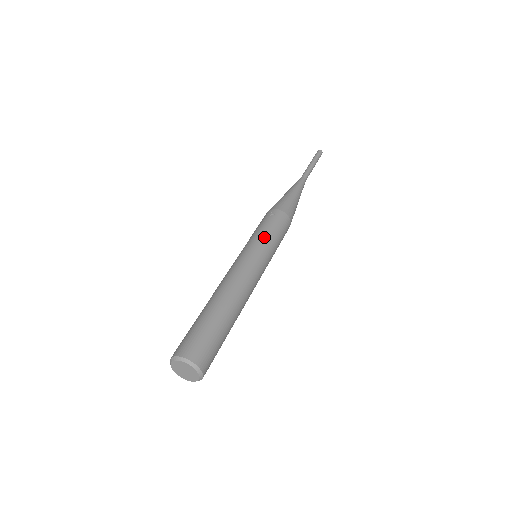
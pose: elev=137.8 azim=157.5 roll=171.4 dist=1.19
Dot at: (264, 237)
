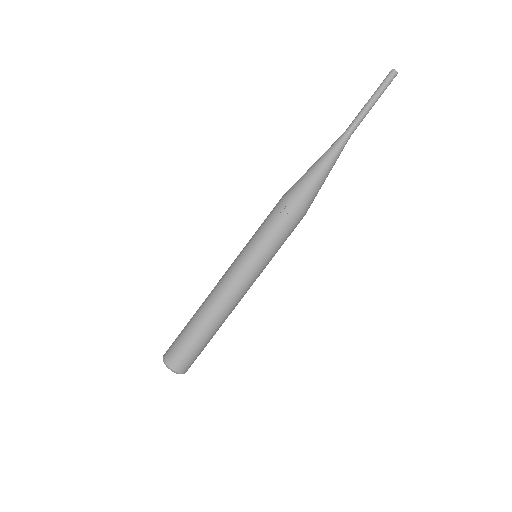
Dot at: (265, 247)
